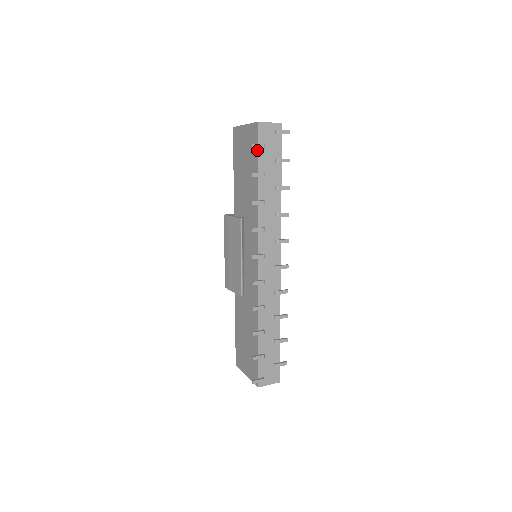
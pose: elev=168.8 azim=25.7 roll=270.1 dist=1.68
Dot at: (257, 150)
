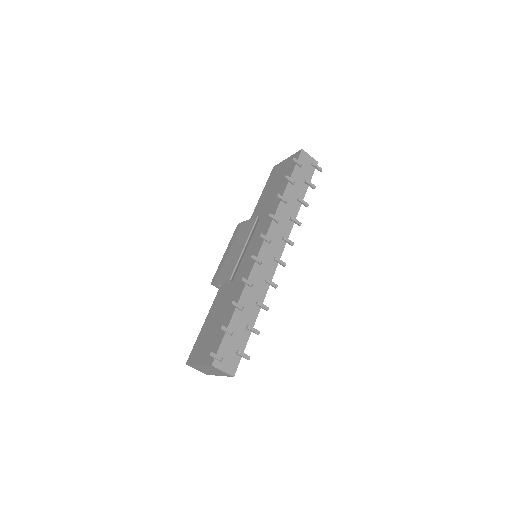
Dot at: (295, 165)
